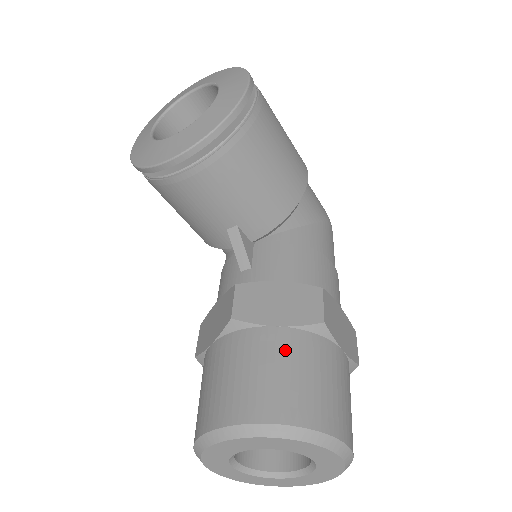
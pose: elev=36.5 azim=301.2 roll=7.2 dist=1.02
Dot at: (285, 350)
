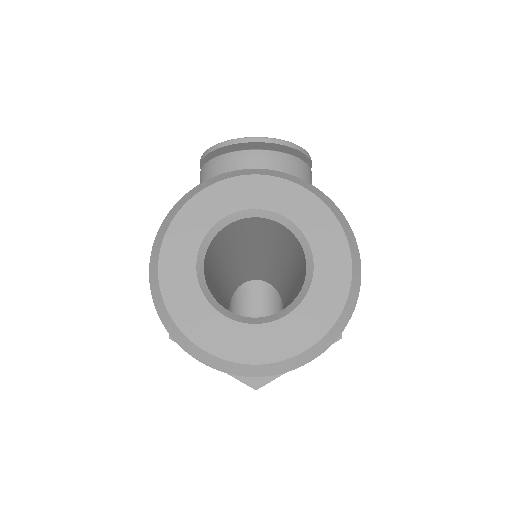
Dot at: occluded
